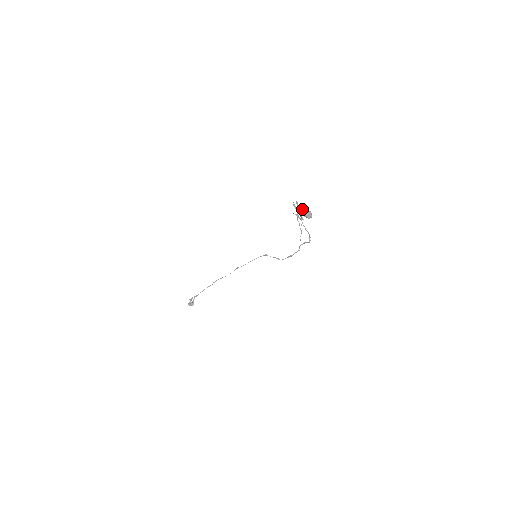
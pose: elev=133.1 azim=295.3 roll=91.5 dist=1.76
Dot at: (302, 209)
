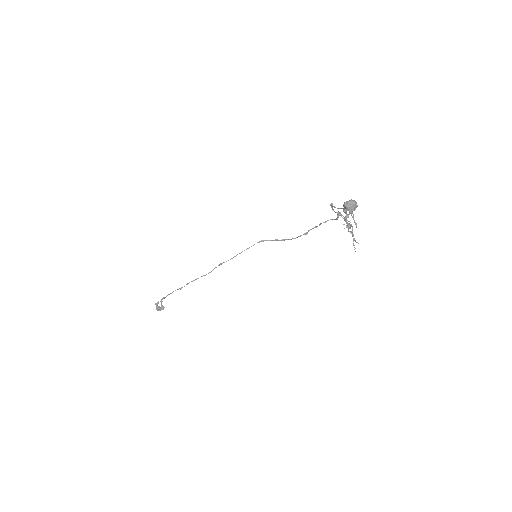
Dot at: (353, 214)
